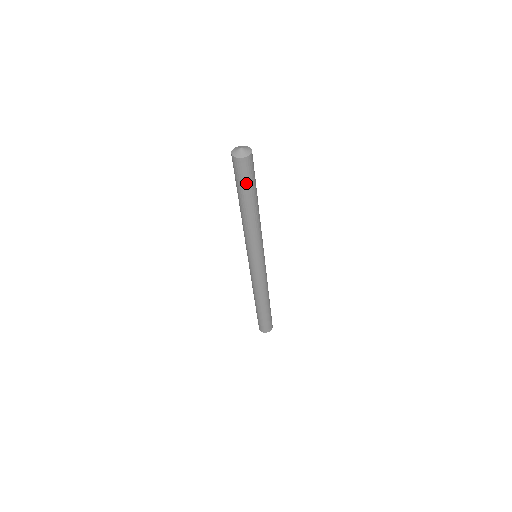
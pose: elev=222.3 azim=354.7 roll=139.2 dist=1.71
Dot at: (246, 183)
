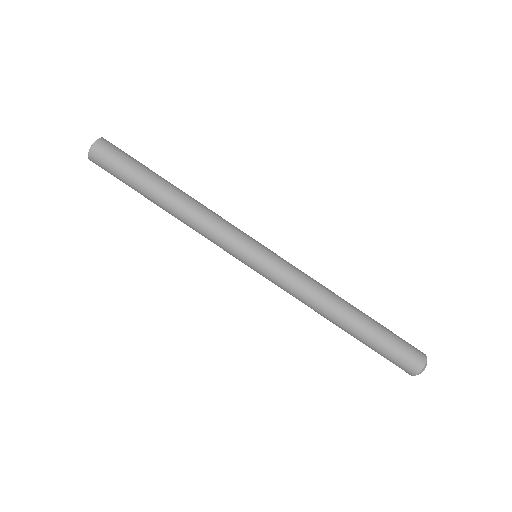
Dot at: (133, 161)
